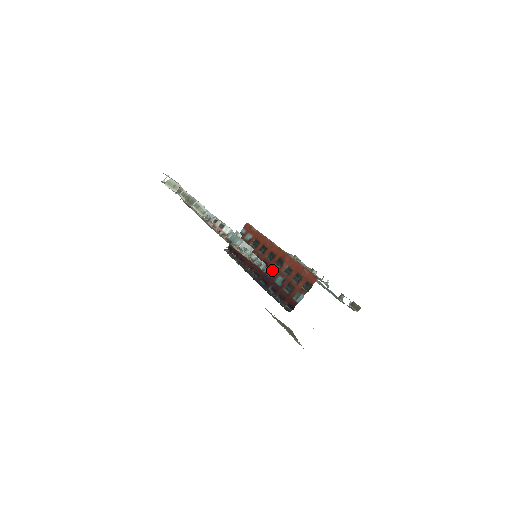
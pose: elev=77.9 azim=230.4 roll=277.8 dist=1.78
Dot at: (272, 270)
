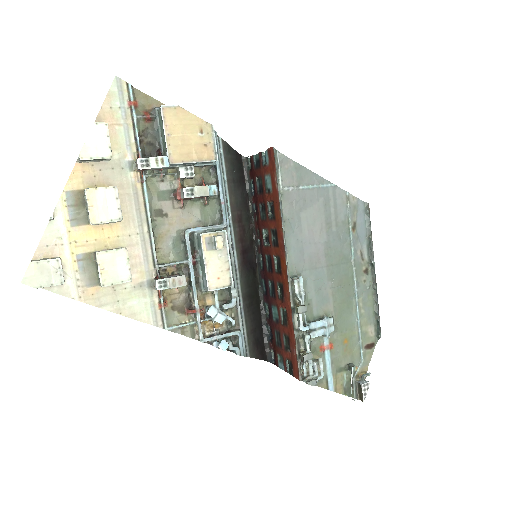
Dot at: (273, 288)
